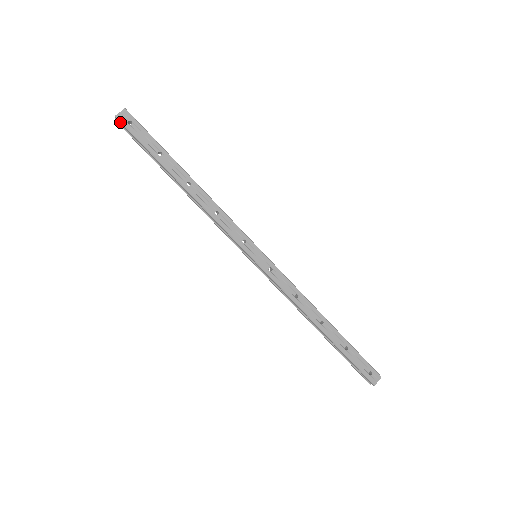
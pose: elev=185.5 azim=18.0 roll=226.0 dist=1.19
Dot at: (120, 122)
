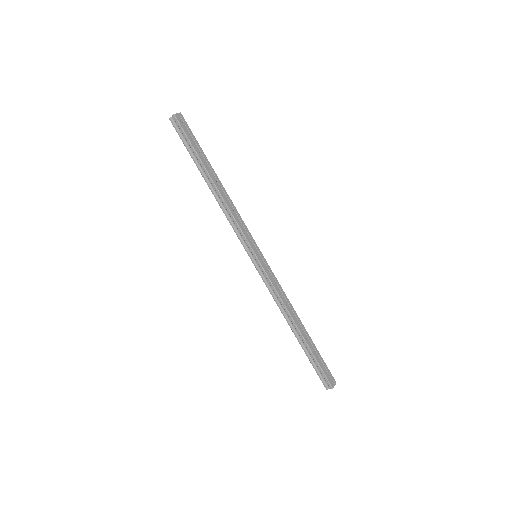
Dot at: (176, 120)
